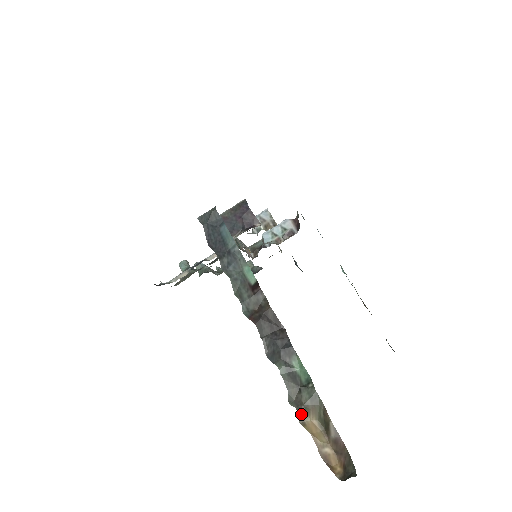
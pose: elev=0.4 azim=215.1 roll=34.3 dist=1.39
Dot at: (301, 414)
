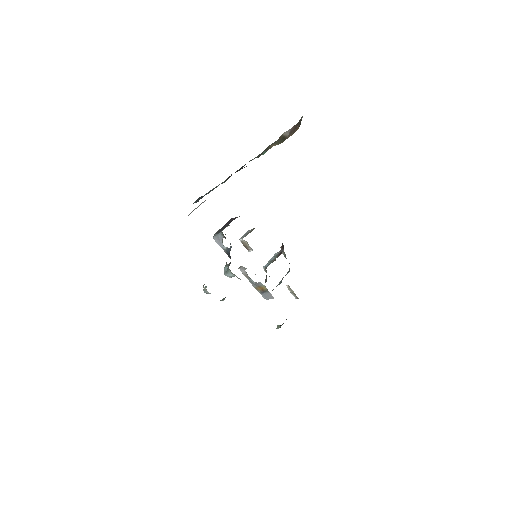
Dot at: (267, 150)
